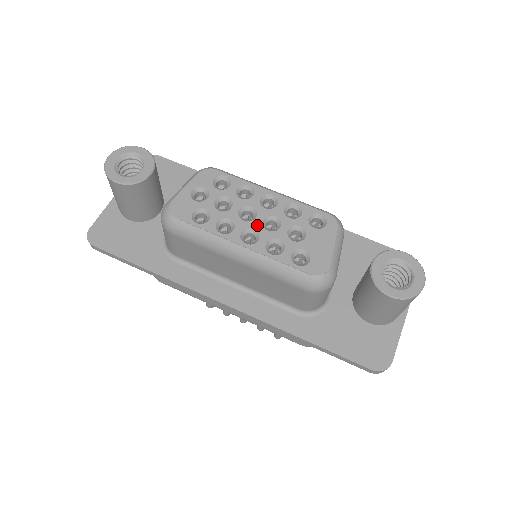
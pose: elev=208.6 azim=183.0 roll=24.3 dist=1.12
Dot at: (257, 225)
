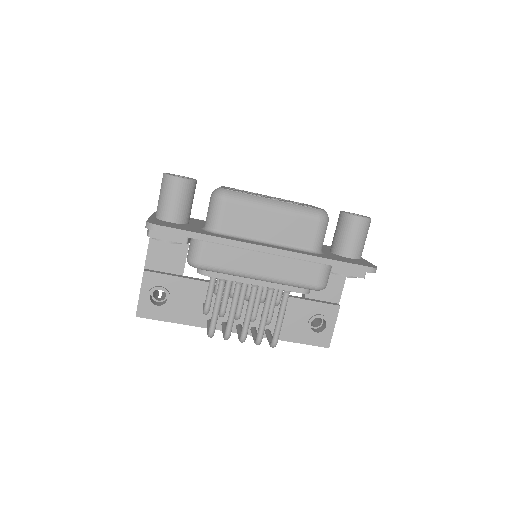
Dot at: (274, 198)
